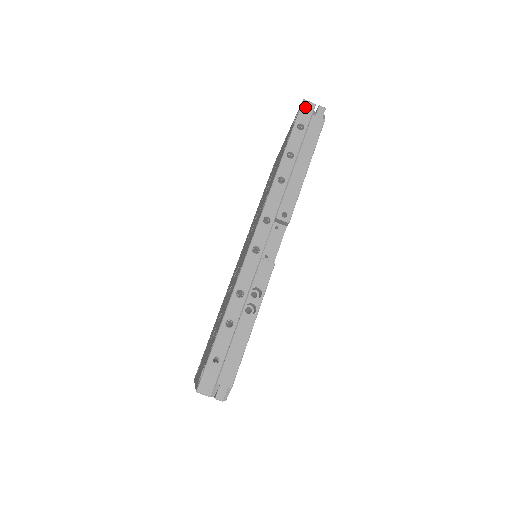
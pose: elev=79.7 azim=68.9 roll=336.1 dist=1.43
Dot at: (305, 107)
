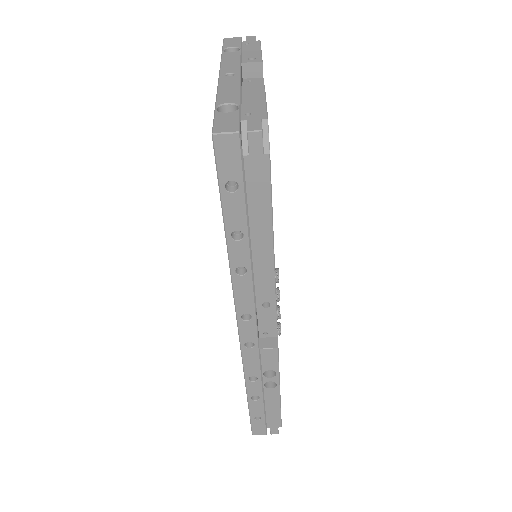
Dot at: (222, 149)
